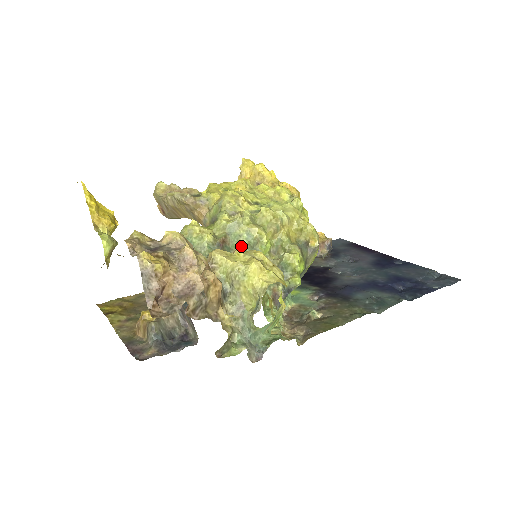
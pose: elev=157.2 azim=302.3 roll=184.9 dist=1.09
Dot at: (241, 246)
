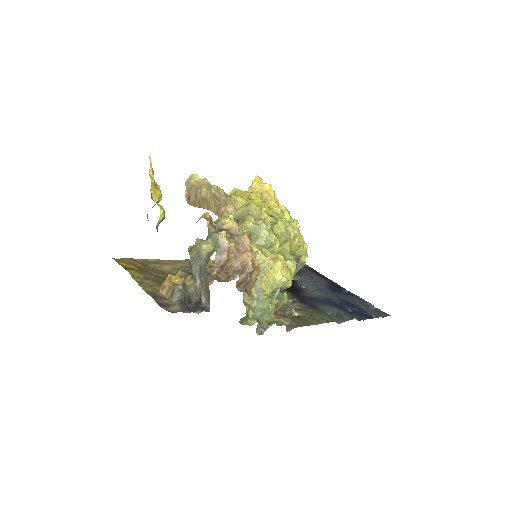
Dot at: (259, 246)
